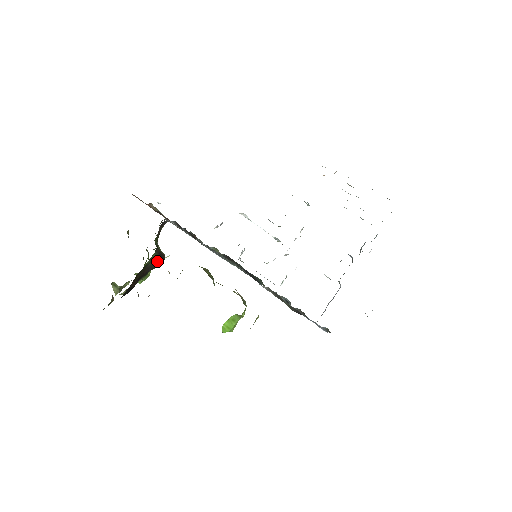
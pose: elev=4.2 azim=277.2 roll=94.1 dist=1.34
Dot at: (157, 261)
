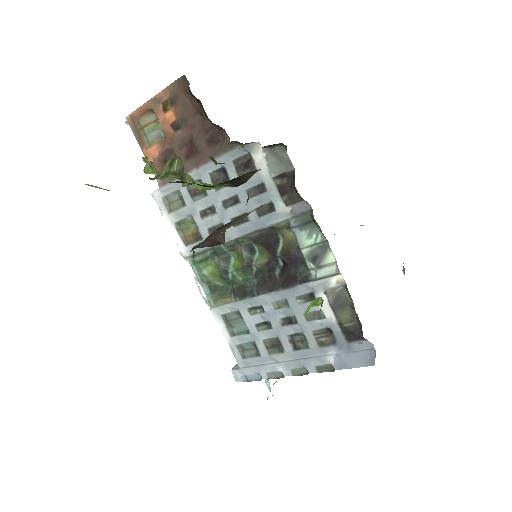
Dot at: (248, 178)
